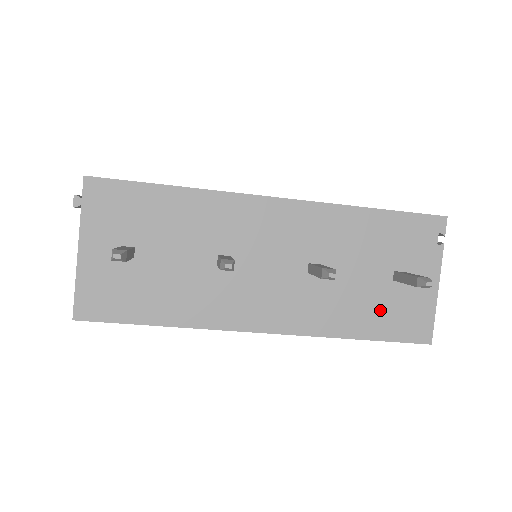
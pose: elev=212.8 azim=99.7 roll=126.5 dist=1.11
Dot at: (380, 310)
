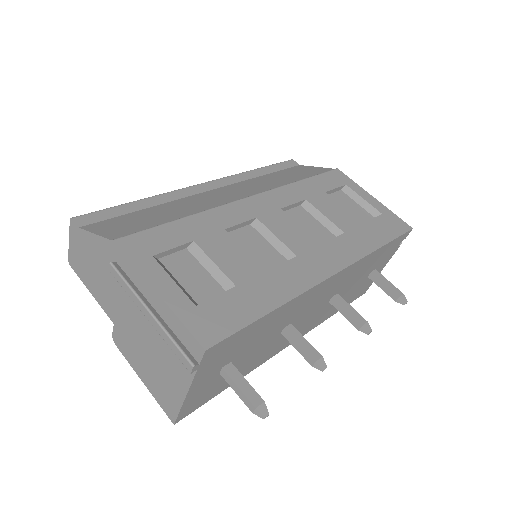
Dot at: (353, 294)
